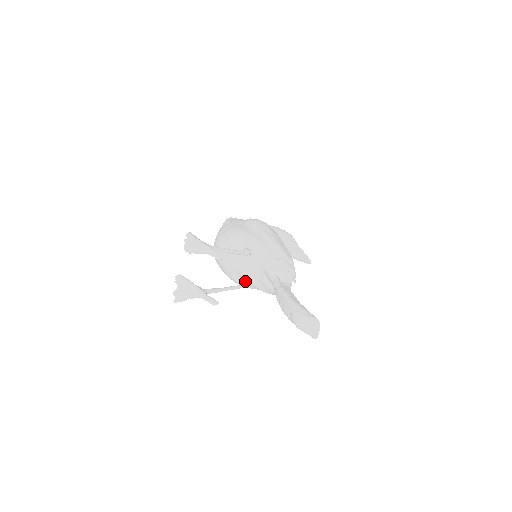
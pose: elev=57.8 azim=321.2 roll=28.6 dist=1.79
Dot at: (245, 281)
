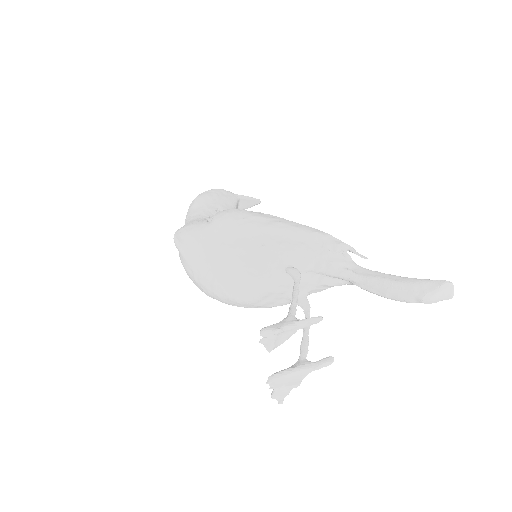
Dot at: (304, 301)
